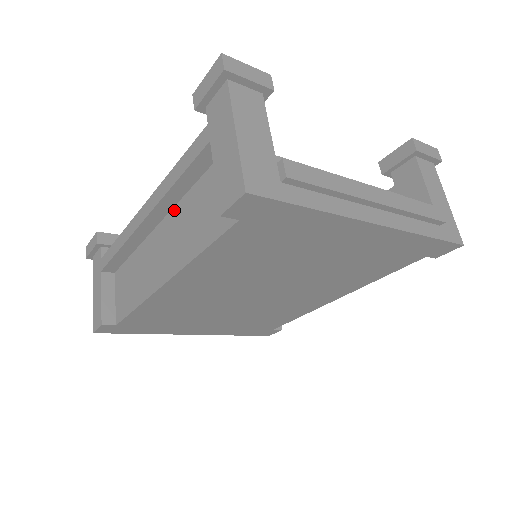
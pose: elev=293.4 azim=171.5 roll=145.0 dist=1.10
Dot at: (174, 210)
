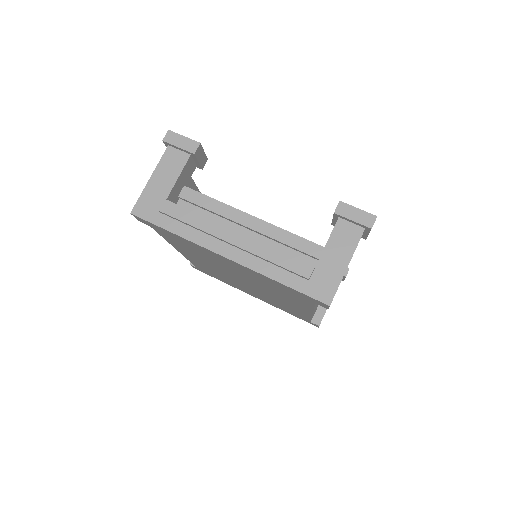
Dot at: occluded
